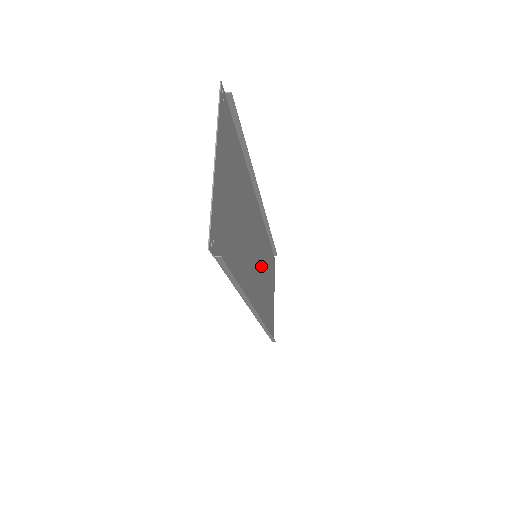
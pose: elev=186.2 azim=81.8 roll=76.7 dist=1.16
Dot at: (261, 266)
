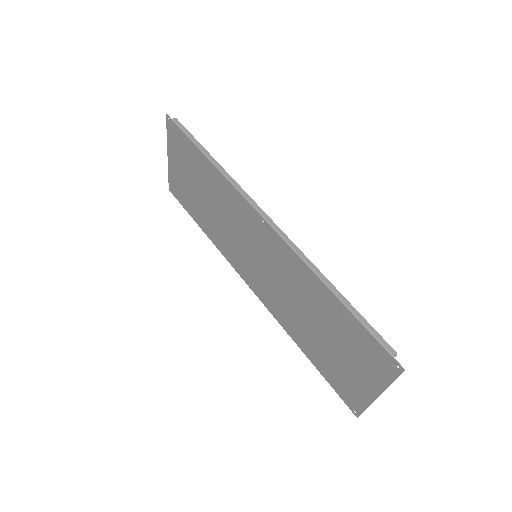
Dot at: (234, 229)
